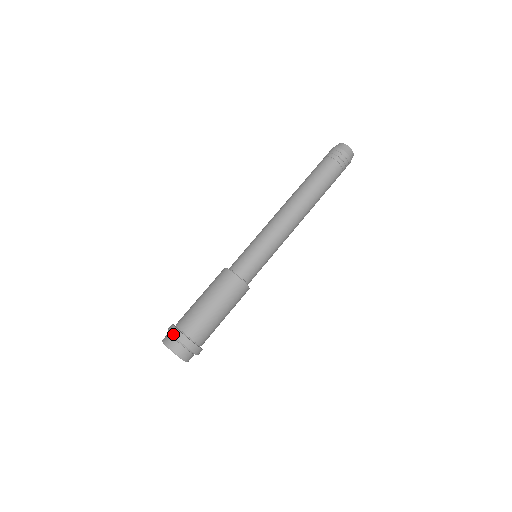
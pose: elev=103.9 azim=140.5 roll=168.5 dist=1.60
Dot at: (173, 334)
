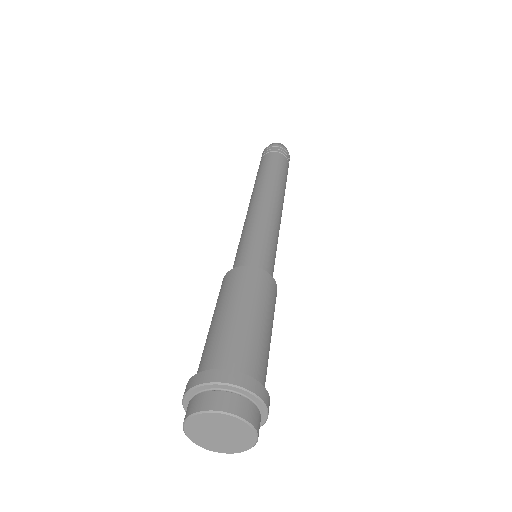
Dot at: (235, 383)
